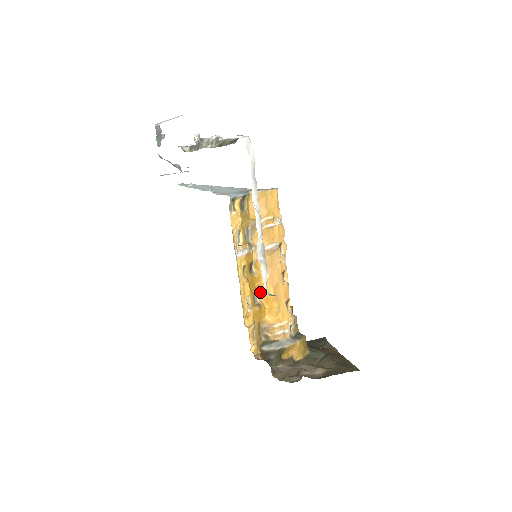
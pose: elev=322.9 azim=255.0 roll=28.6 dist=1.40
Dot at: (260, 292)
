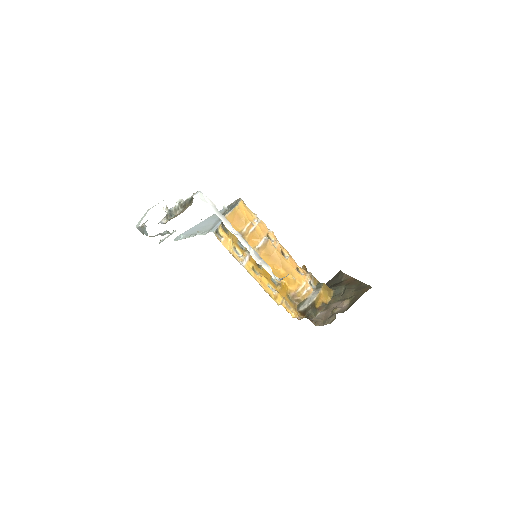
Dot at: (275, 275)
